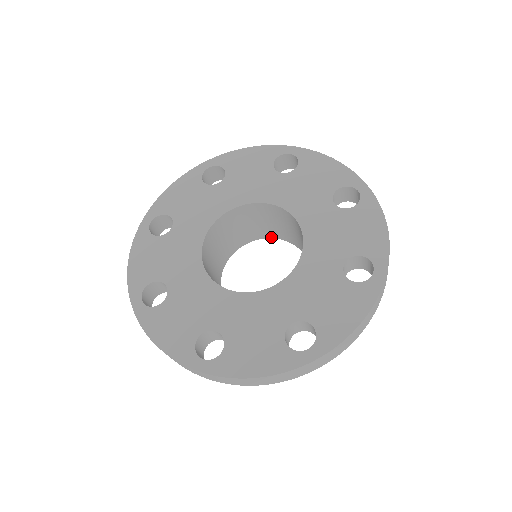
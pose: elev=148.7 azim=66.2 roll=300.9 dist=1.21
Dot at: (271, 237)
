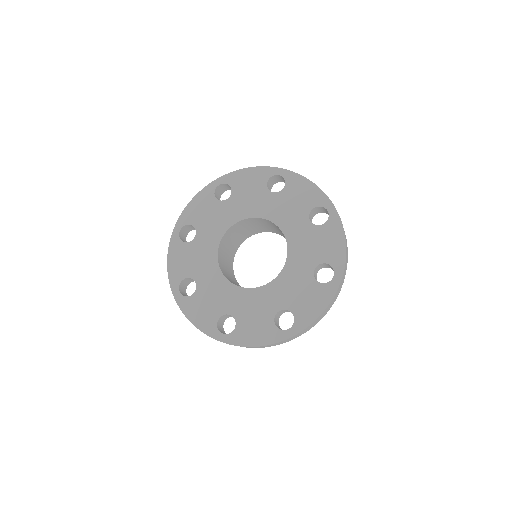
Dot at: (269, 231)
